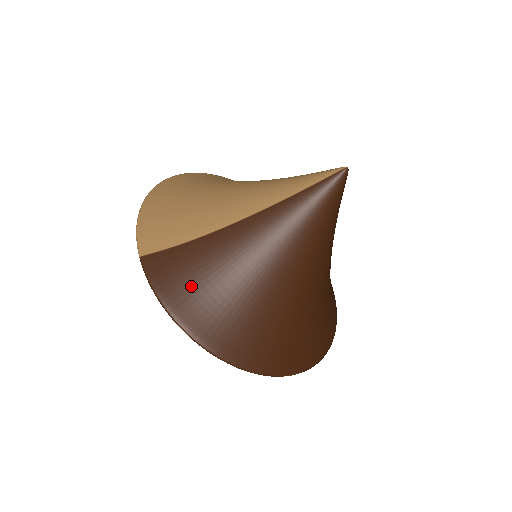
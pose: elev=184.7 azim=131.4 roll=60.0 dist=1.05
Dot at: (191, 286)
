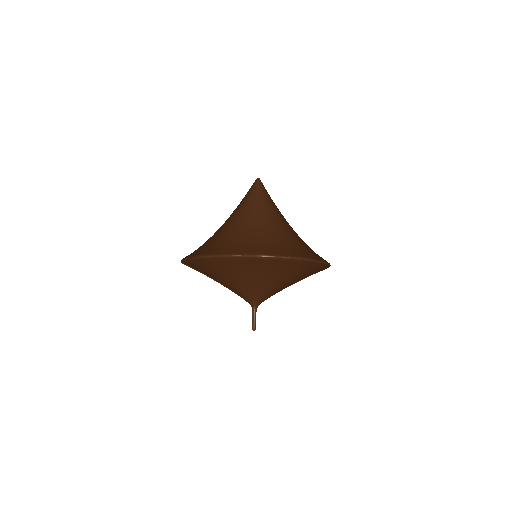
Dot at: (200, 248)
